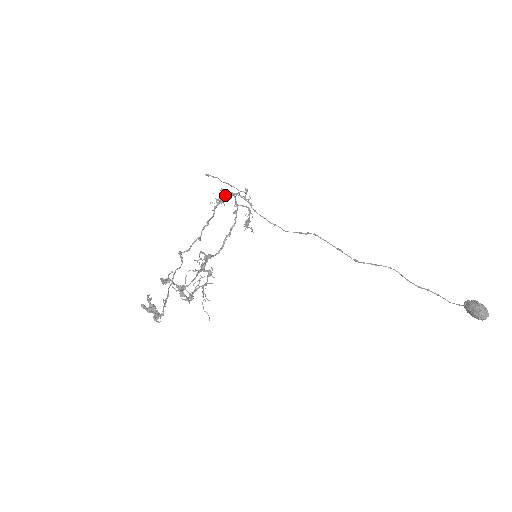
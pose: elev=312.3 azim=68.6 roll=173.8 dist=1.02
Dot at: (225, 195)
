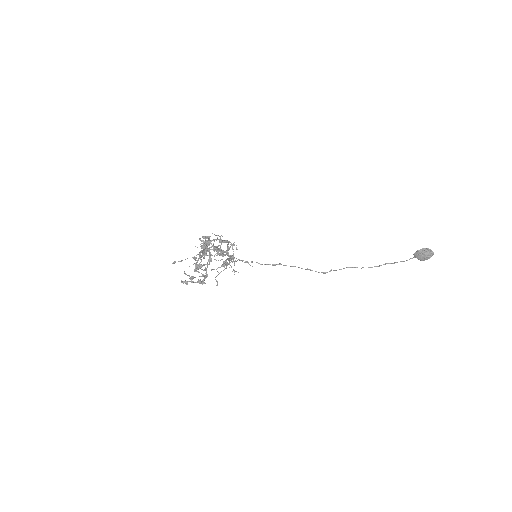
Dot at: (207, 243)
